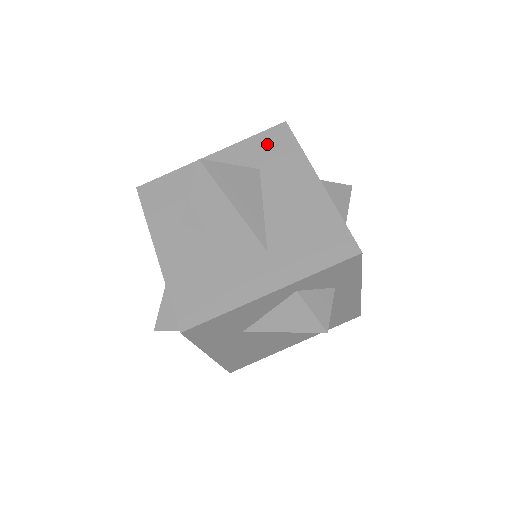
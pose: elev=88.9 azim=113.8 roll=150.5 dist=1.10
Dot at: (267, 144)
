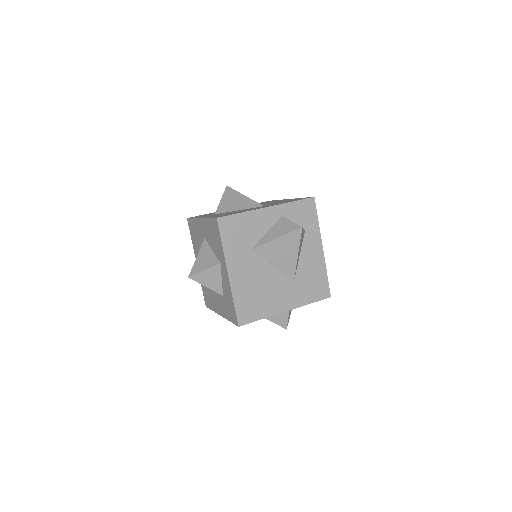
Dot at: occluded
